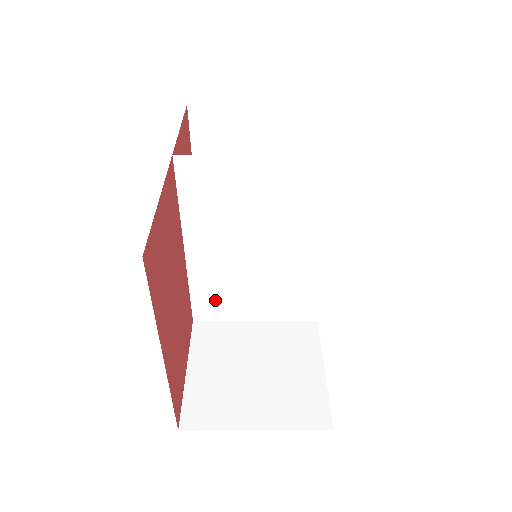
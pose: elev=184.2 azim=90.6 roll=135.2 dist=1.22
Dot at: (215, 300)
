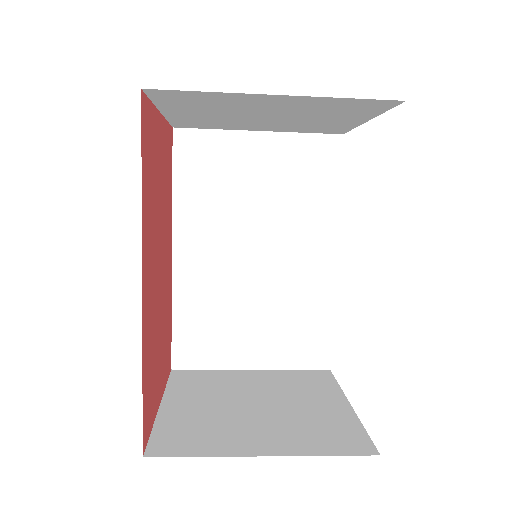
Dot at: (202, 333)
